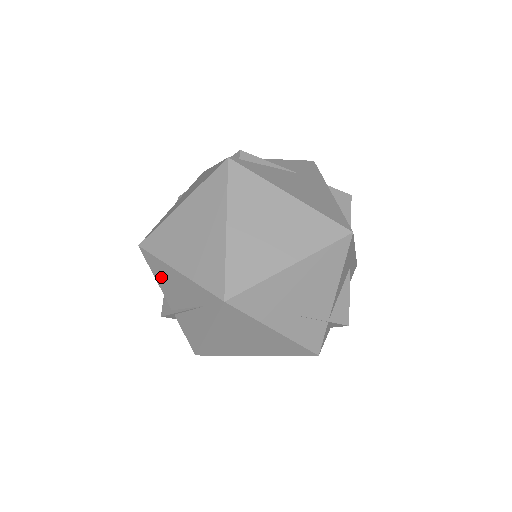
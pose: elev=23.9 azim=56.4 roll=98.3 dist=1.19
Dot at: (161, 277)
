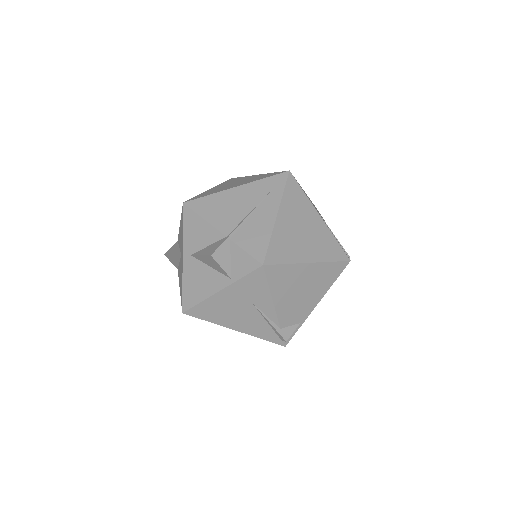
Dot at: (214, 210)
